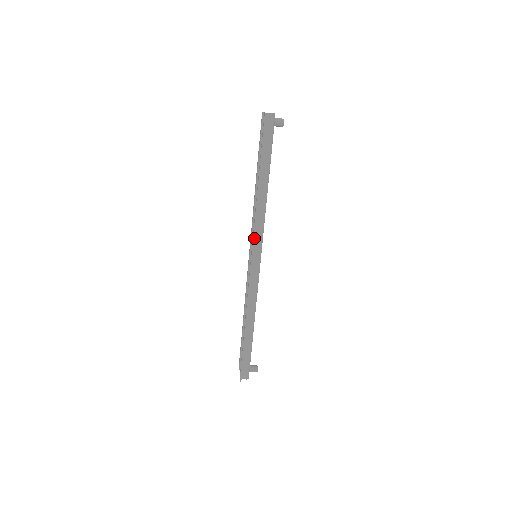
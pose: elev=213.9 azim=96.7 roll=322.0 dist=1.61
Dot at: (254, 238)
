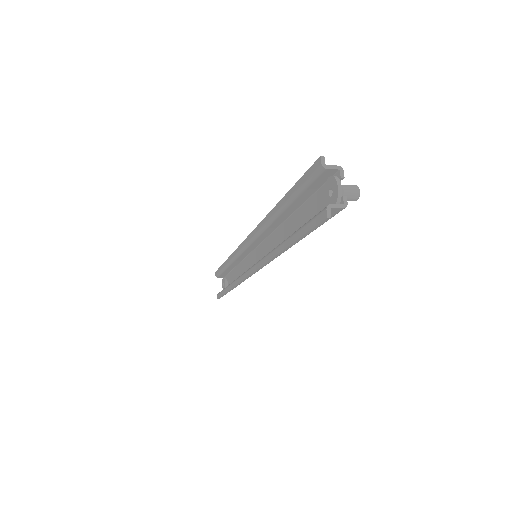
Dot at: (259, 269)
